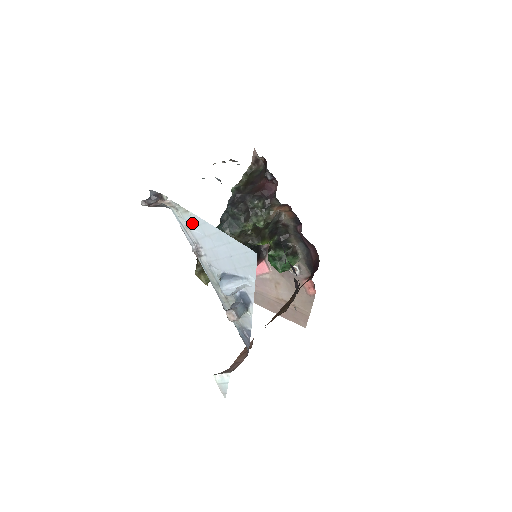
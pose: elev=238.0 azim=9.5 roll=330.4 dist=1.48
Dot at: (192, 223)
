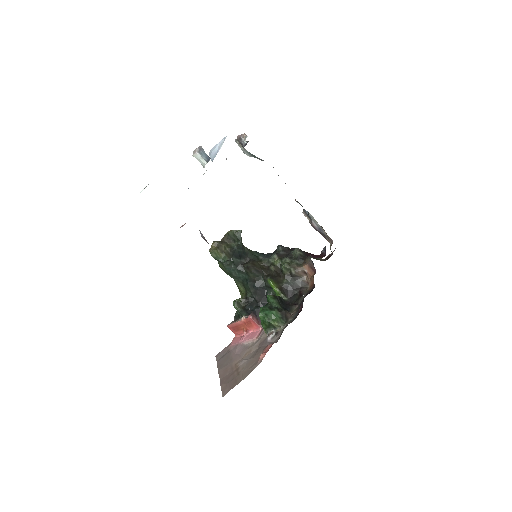
Dot at: occluded
